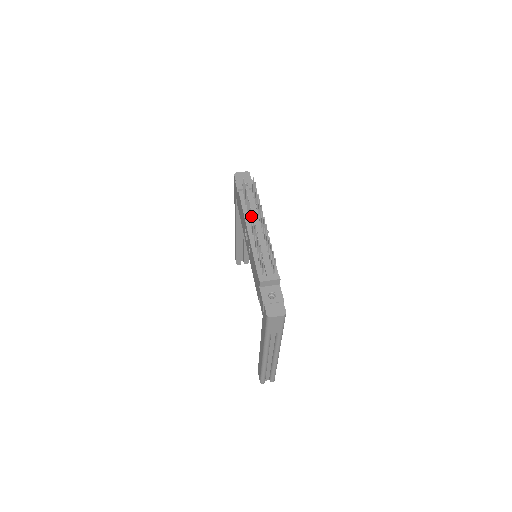
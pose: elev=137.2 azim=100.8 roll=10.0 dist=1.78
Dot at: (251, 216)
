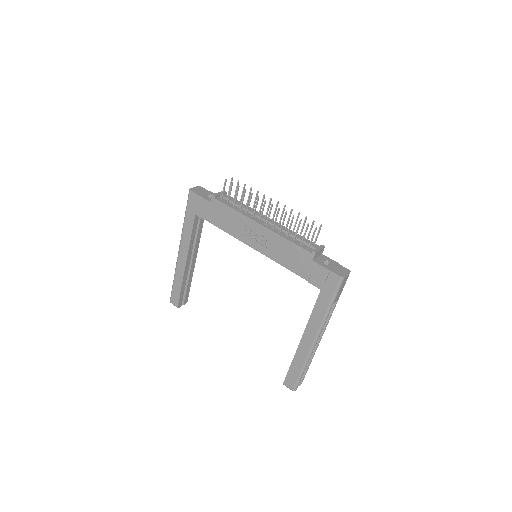
Dot at: (264, 205)
